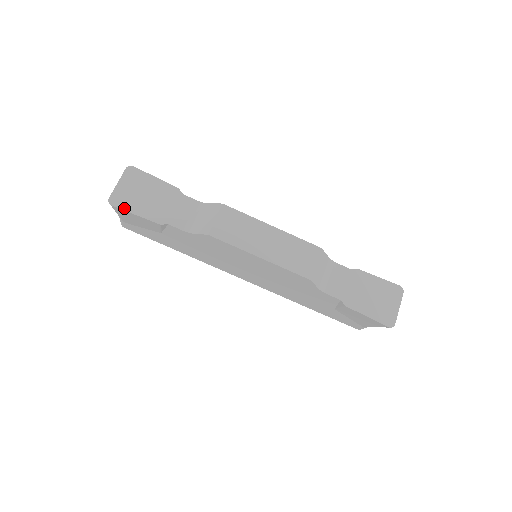
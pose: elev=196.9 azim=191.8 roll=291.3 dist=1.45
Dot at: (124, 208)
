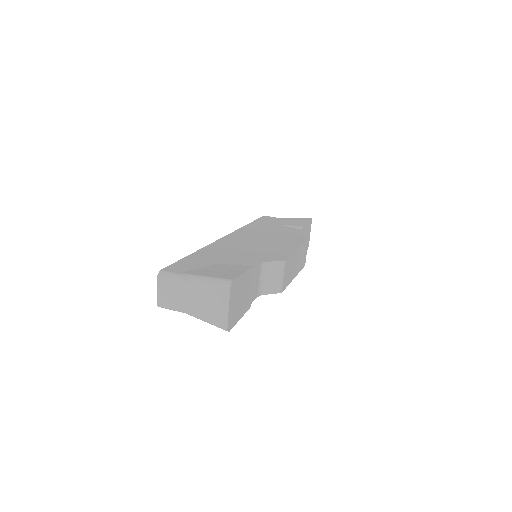
Dot at: (235, 323)
